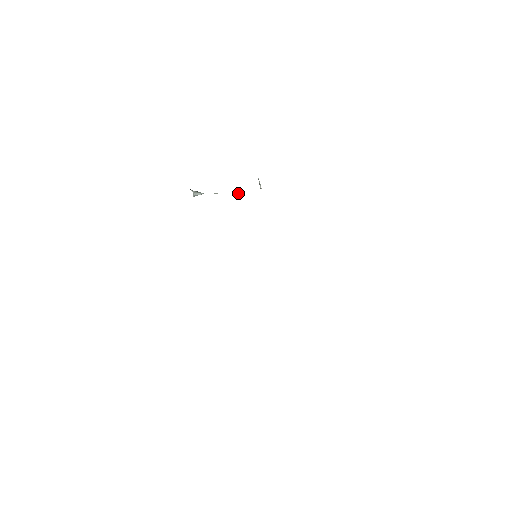
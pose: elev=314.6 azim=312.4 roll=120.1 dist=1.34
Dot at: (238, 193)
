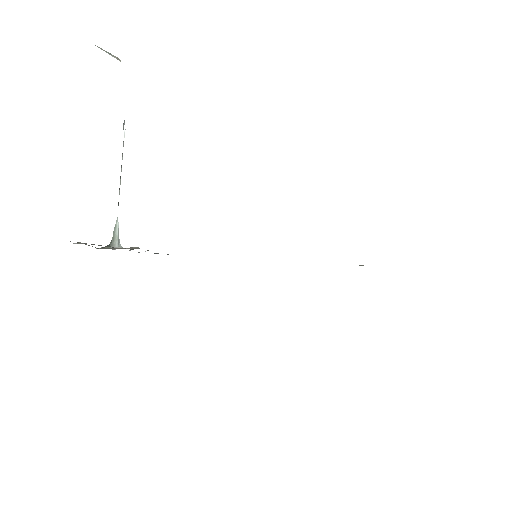
Dot at: occluded
